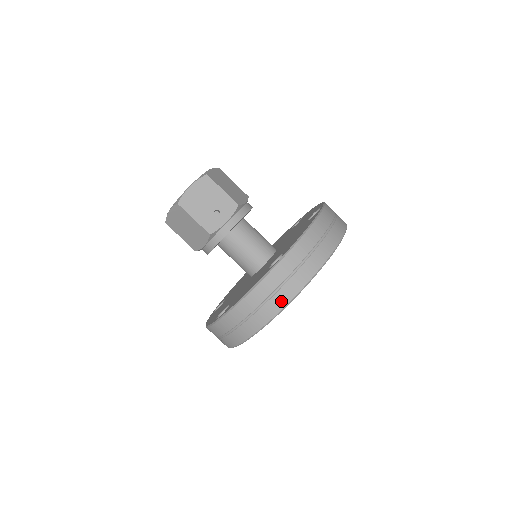
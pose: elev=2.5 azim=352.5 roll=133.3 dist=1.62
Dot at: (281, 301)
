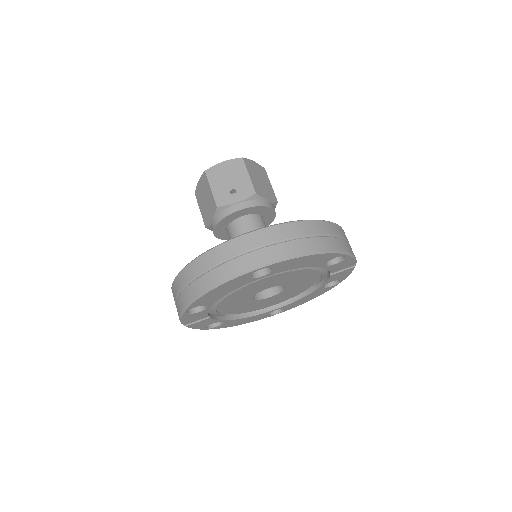
Dot at: (229, 271)
